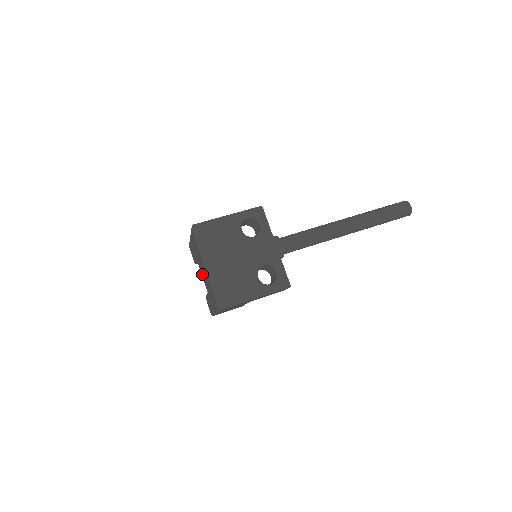
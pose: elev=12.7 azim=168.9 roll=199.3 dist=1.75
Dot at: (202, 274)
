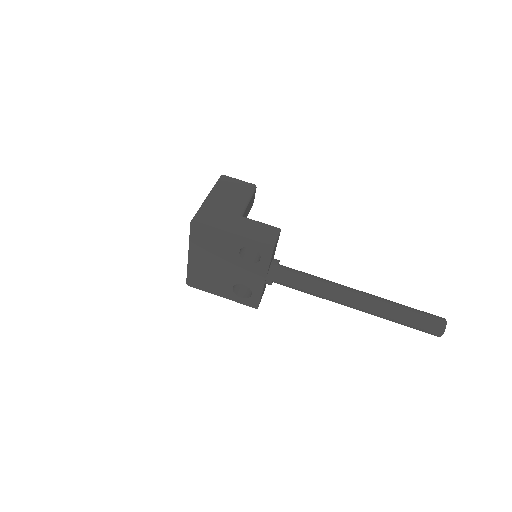
Dot at: occluded
